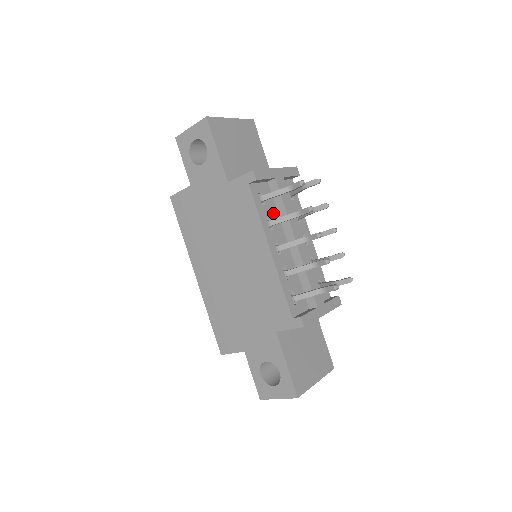
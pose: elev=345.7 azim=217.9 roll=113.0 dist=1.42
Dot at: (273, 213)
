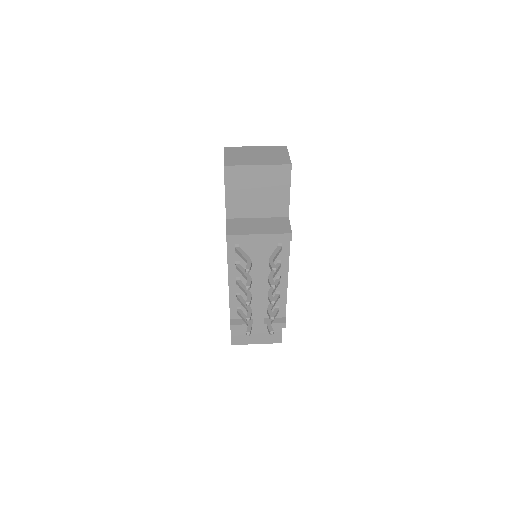
Dot at: occluded
